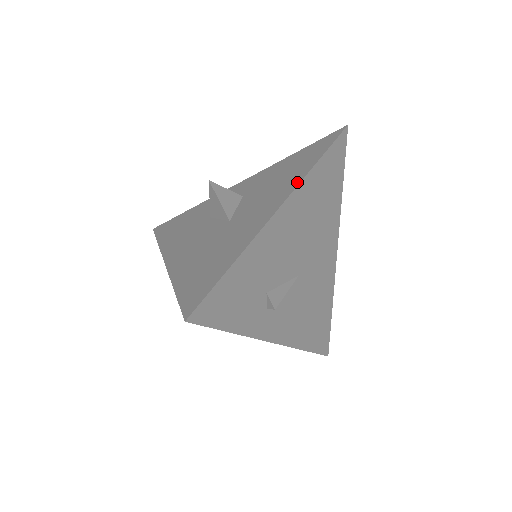
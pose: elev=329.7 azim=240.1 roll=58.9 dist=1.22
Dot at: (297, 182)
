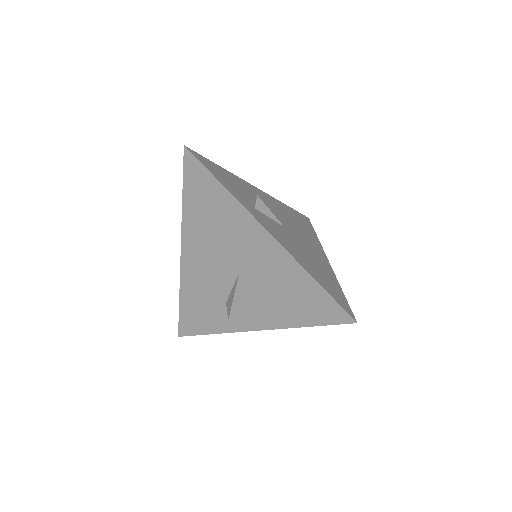
Dot at: occluded
